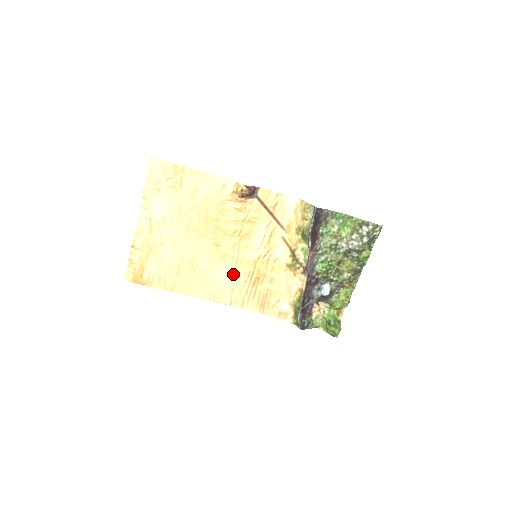
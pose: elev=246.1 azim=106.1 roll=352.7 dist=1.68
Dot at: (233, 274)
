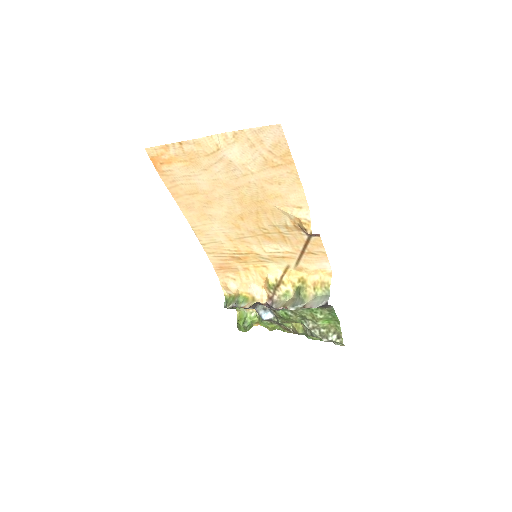
Dot at: (228, 238)
